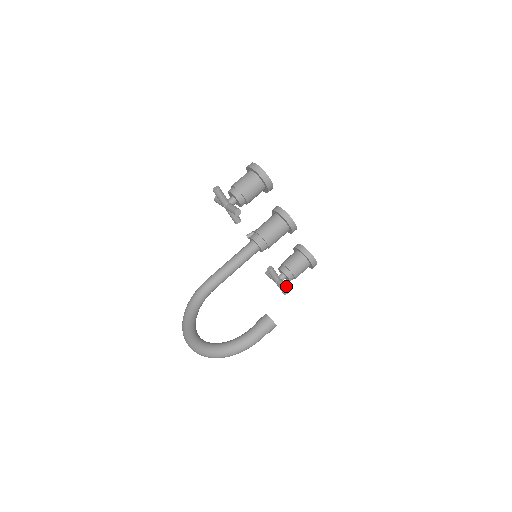
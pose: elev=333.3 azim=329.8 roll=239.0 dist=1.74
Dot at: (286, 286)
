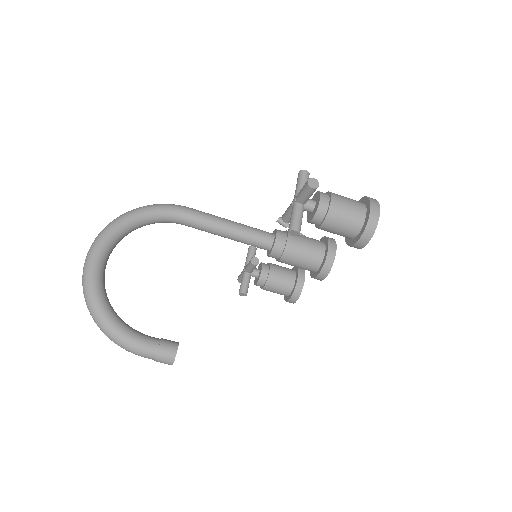
Dot at: (245, 290)
